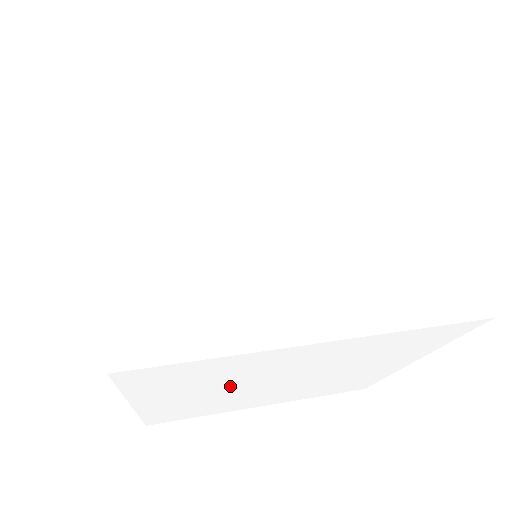
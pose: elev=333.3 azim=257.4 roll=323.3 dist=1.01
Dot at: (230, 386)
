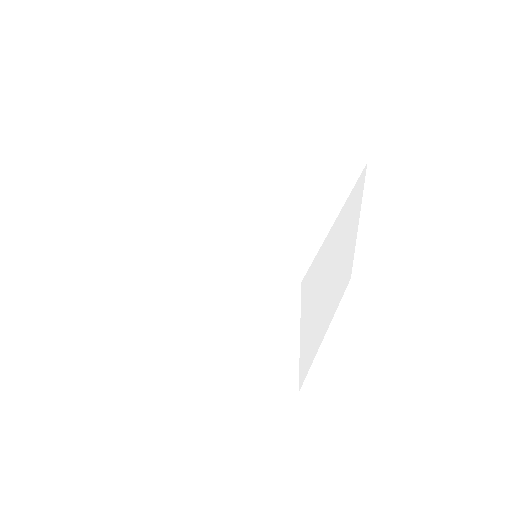
Dot at: (185, 292)
